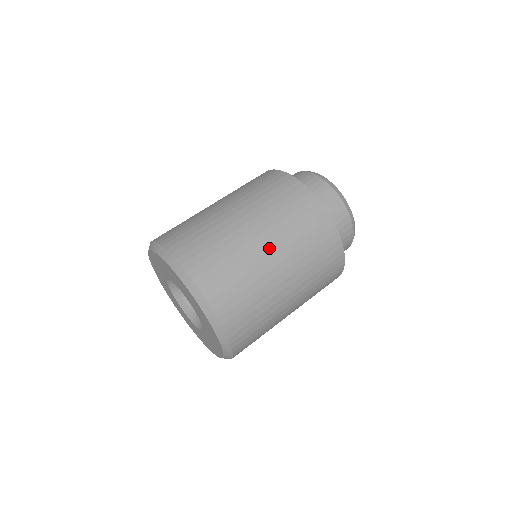
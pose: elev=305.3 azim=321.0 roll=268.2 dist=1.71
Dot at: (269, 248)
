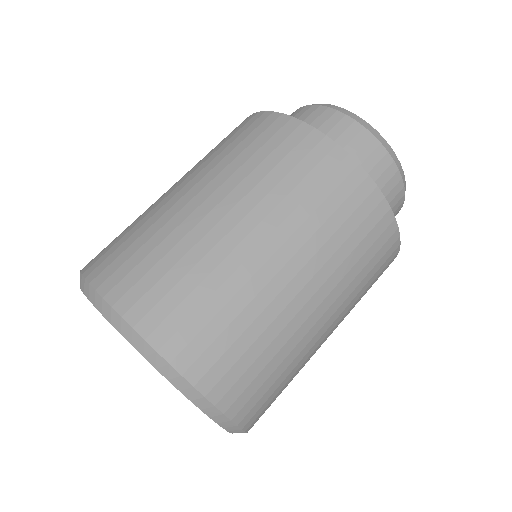
Dot at: (215, 204)
